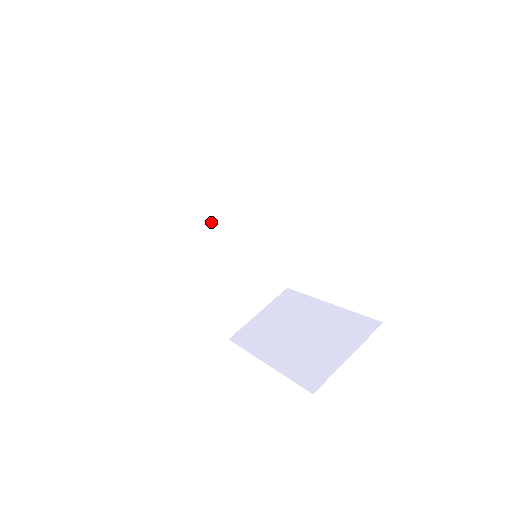
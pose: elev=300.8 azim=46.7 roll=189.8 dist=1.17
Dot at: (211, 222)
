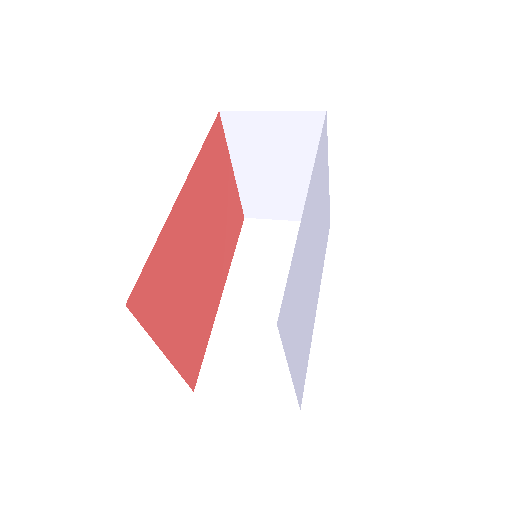
Dot at: (278, 276)
